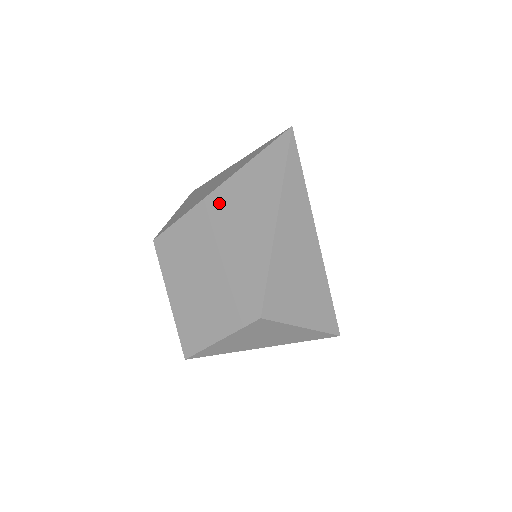
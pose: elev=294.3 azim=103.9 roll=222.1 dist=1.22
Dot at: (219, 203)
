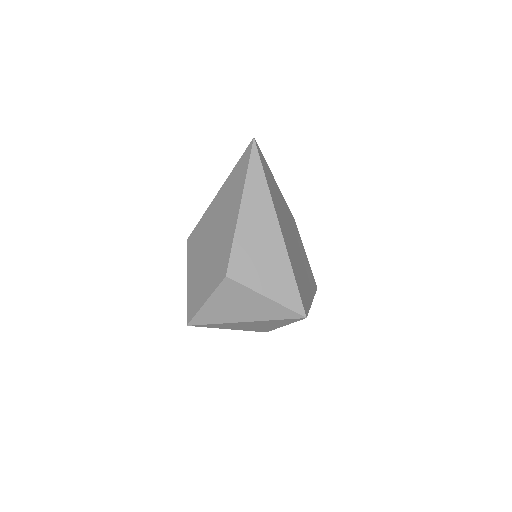
Dot at: (218, 201)
